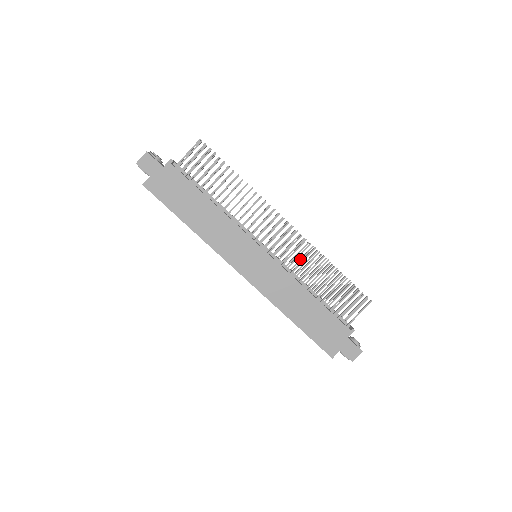
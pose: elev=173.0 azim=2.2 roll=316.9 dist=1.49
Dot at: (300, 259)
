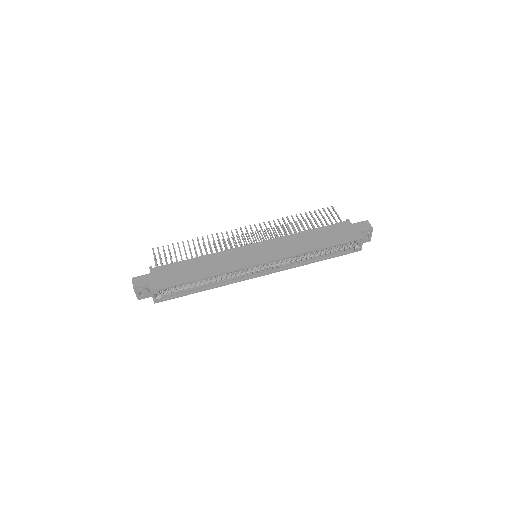
Dot at: occluded
